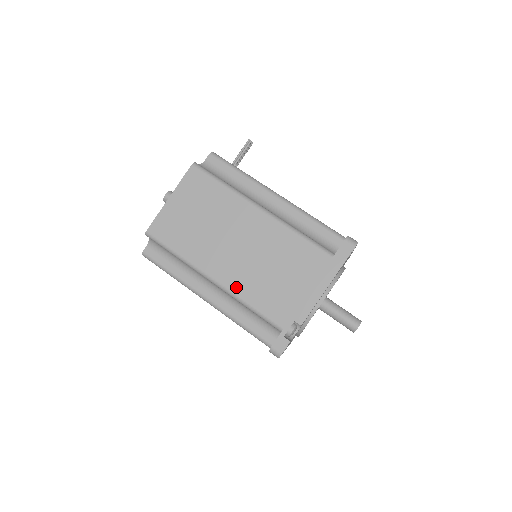
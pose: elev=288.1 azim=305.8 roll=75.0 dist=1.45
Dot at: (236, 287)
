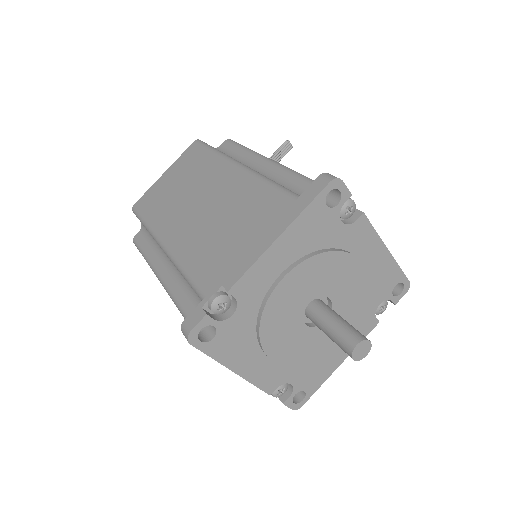
Dot at: (179, 249)
